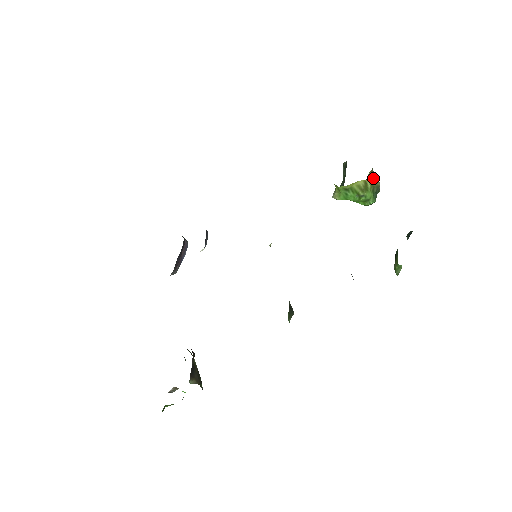
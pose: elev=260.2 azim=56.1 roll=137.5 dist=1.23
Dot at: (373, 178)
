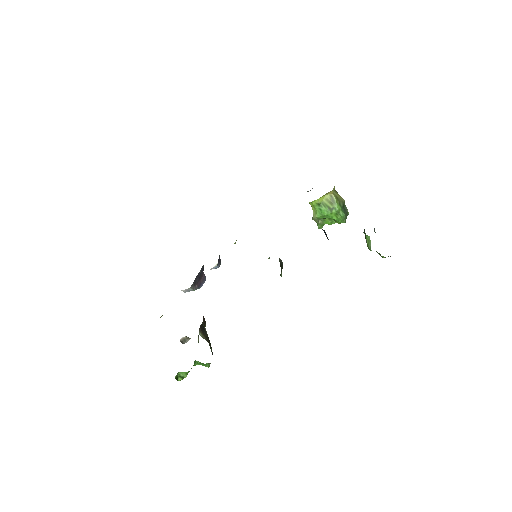
Dot at: (337, 195)
